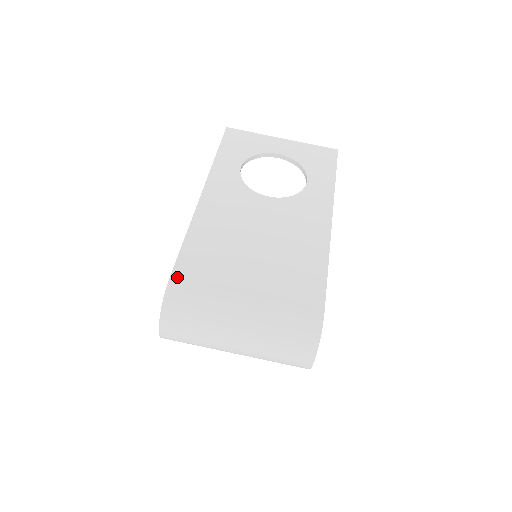
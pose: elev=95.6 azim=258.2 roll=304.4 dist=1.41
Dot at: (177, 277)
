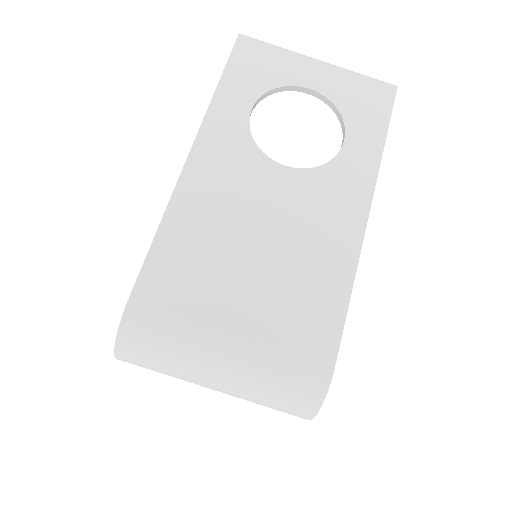
Dot at: (140, 296)
